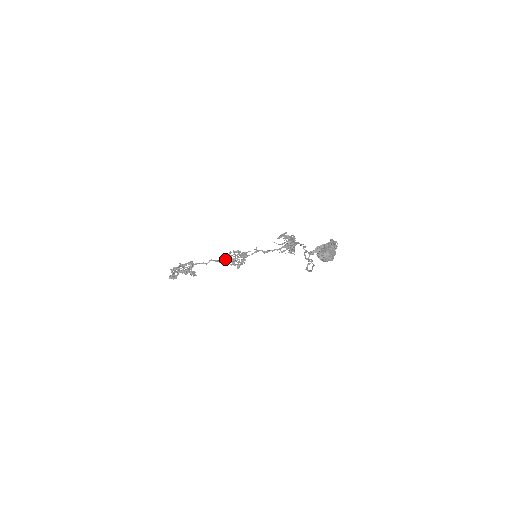
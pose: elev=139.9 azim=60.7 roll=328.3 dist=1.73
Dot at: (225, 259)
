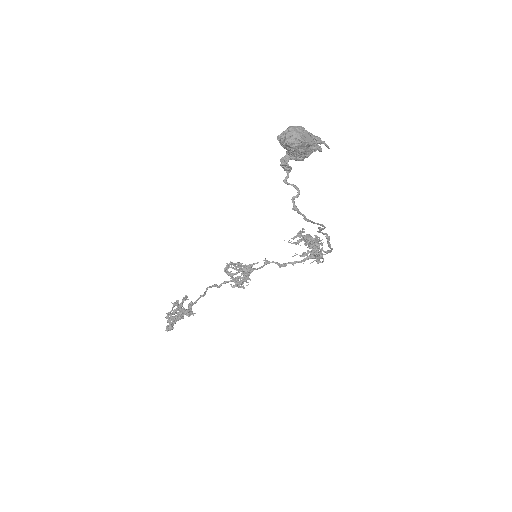
Dot at: (225, 281)
